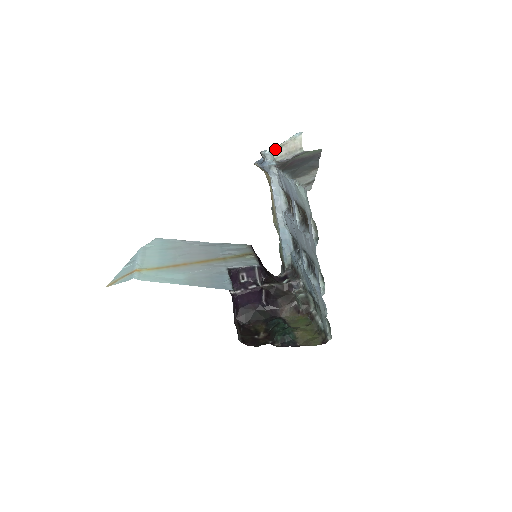
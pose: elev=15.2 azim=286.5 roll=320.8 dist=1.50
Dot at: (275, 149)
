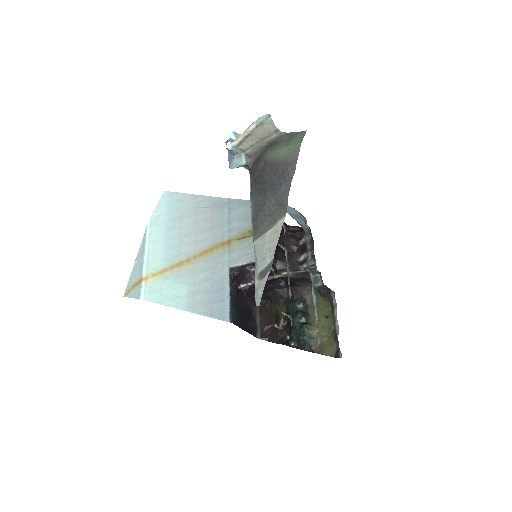
Dot at: (239, 142)
